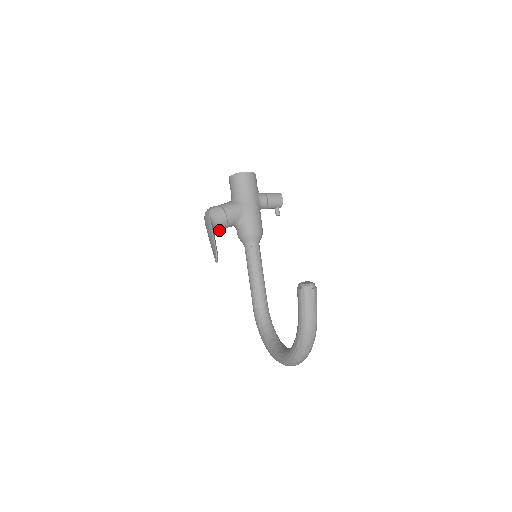
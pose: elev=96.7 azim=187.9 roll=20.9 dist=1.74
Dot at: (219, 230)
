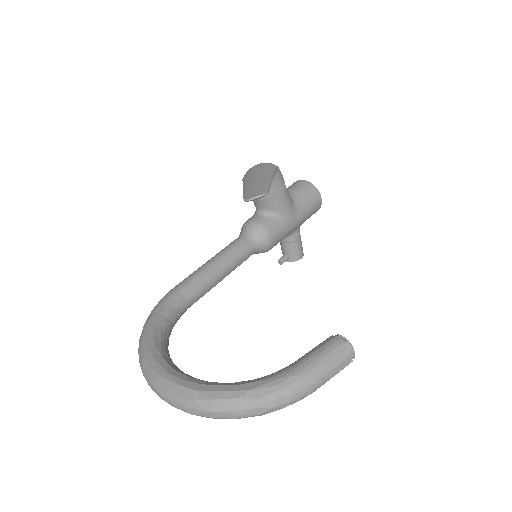
Dot at: occluded
